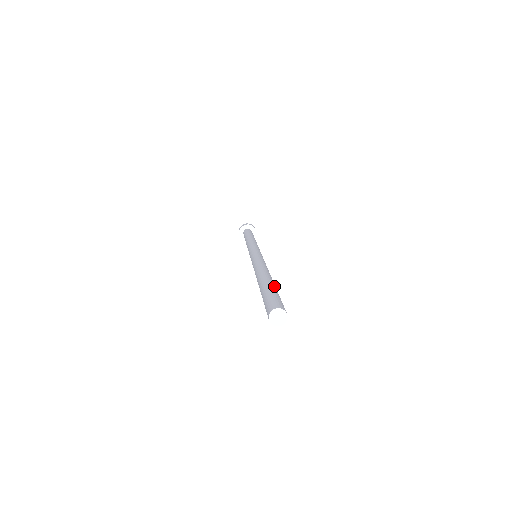
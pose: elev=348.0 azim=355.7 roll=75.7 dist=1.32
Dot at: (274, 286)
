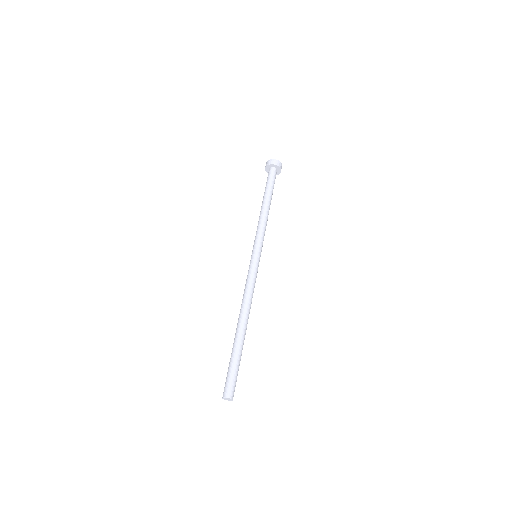
Dot at: (240, 351)
